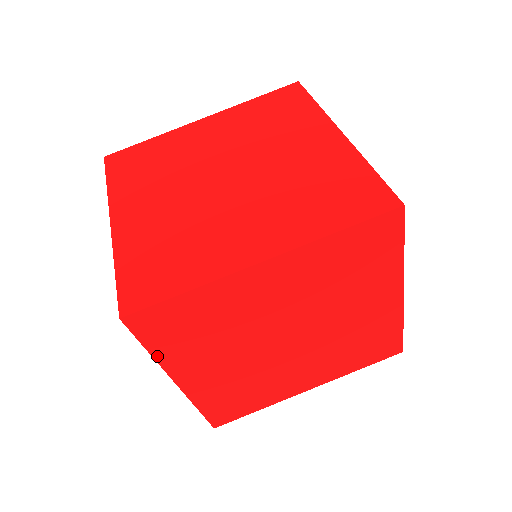
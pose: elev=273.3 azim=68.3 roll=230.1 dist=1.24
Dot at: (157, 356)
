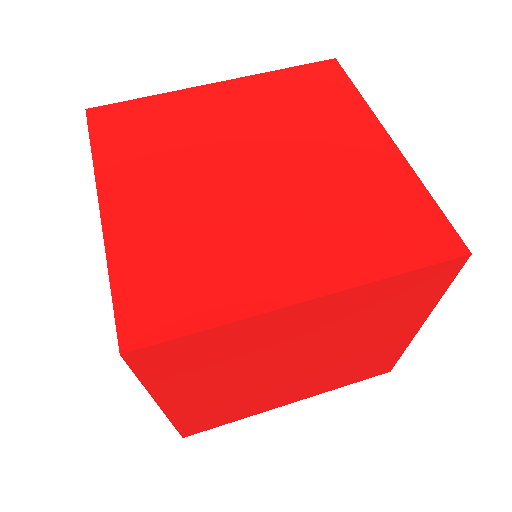
Dot at: (149, 385)
